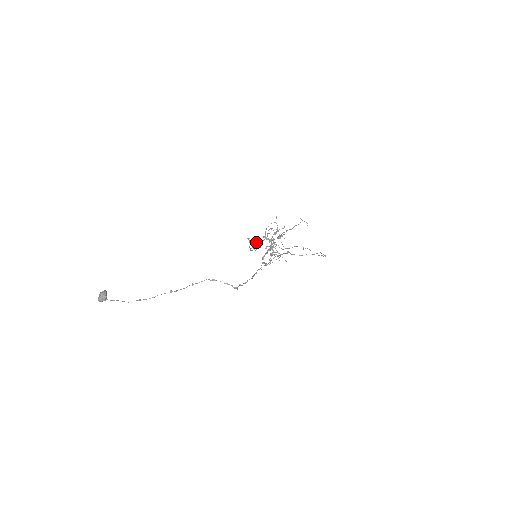
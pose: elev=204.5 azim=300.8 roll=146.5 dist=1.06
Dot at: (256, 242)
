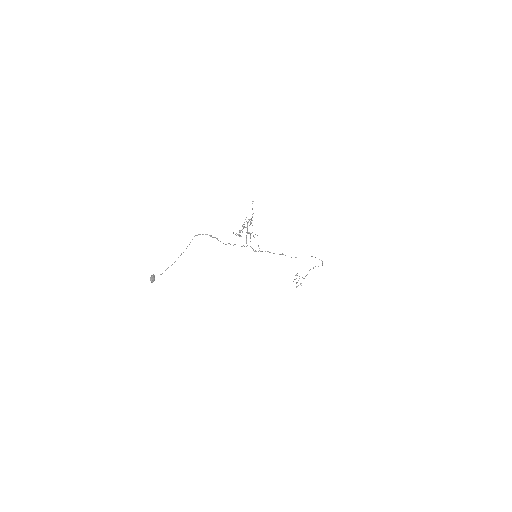
Dot at: (239, 231)
